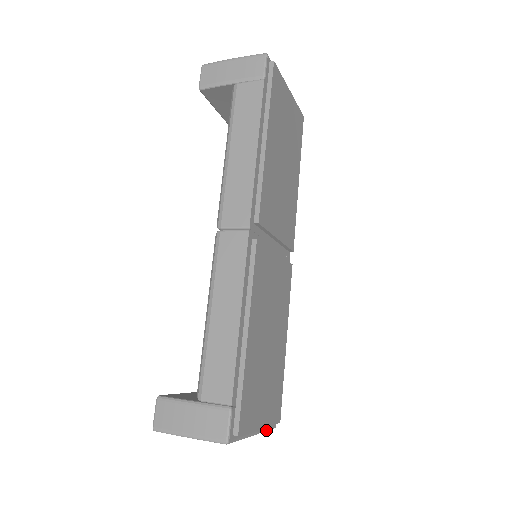
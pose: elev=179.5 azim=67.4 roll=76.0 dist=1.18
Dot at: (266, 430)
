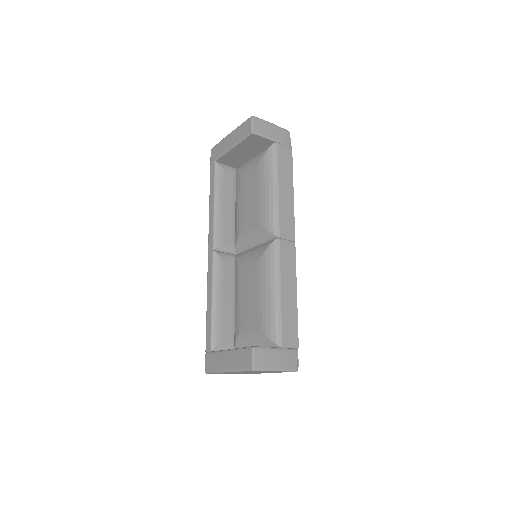
Dot at: occluded
